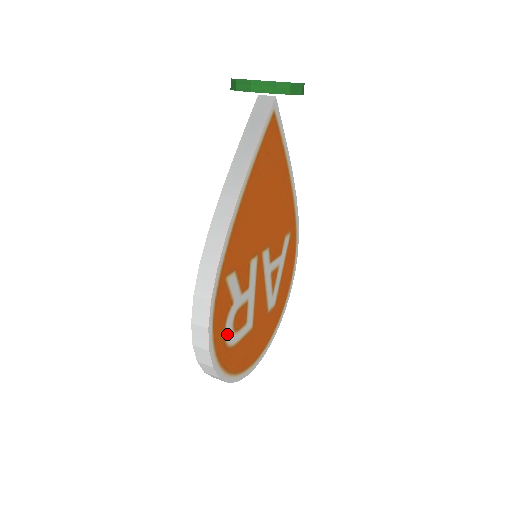
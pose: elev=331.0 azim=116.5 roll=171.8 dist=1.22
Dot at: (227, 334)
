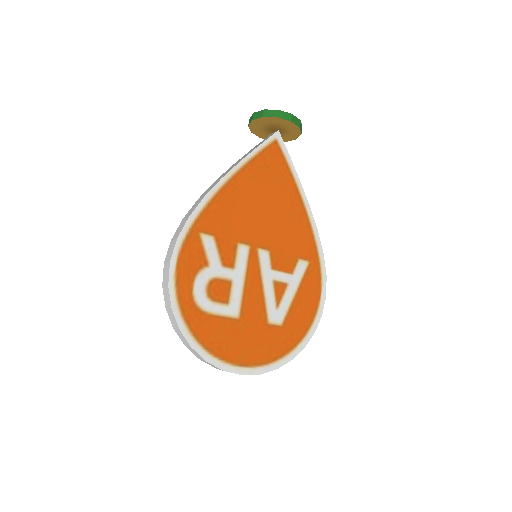
Dot at: (197, 291)
